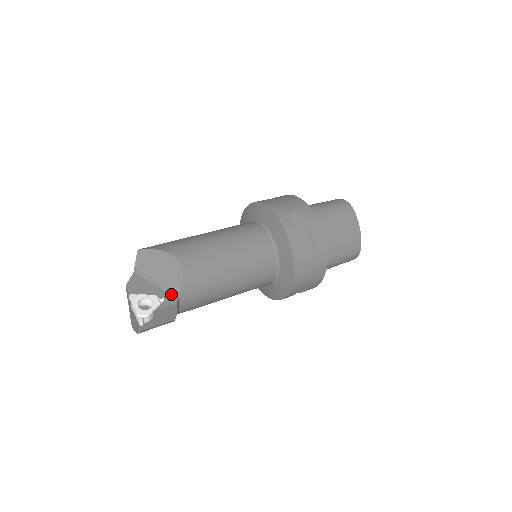
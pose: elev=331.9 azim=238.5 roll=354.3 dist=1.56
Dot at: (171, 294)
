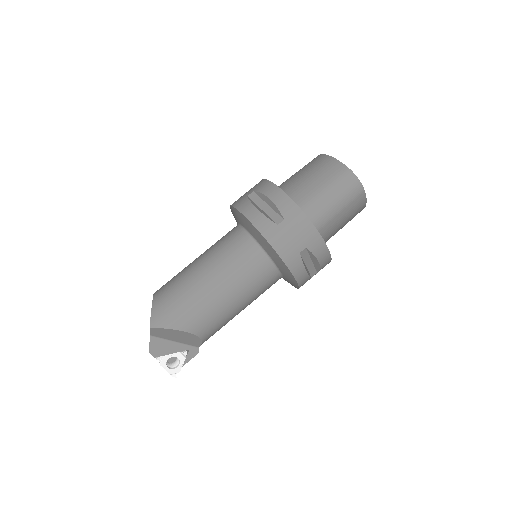
Dot at: (191, 346)
